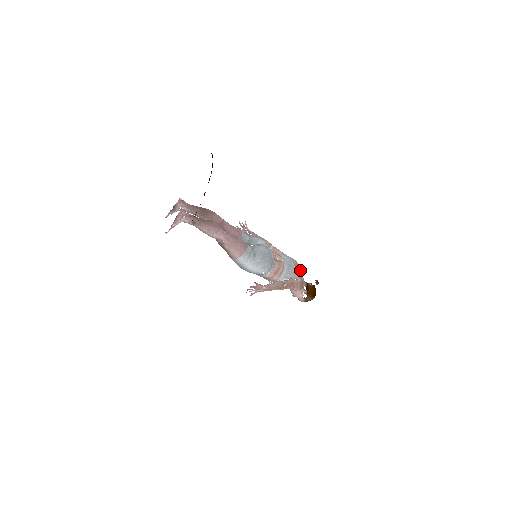
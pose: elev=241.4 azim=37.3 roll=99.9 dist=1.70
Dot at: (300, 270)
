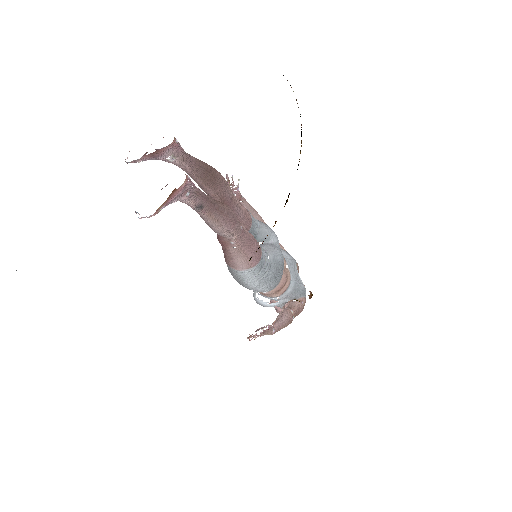
Dot at: occluded
